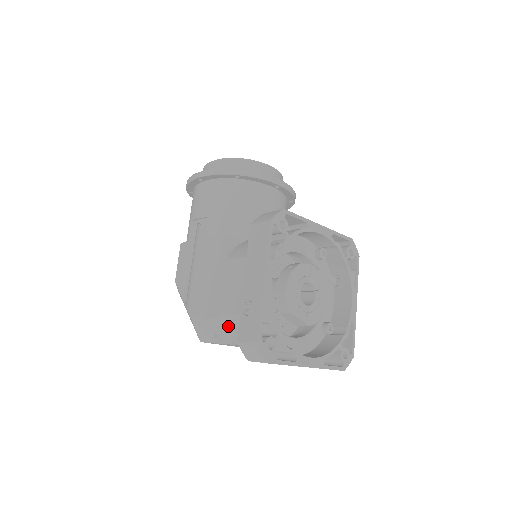
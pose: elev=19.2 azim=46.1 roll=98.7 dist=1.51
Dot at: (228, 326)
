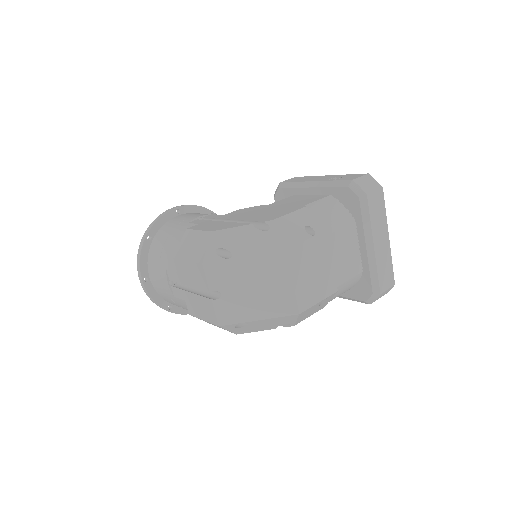
Dot at: (318, 211)
